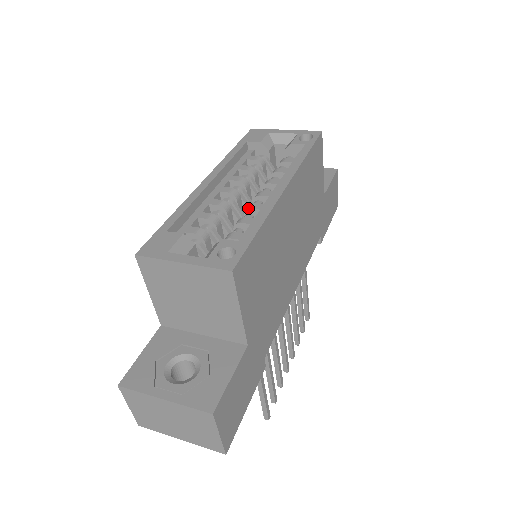
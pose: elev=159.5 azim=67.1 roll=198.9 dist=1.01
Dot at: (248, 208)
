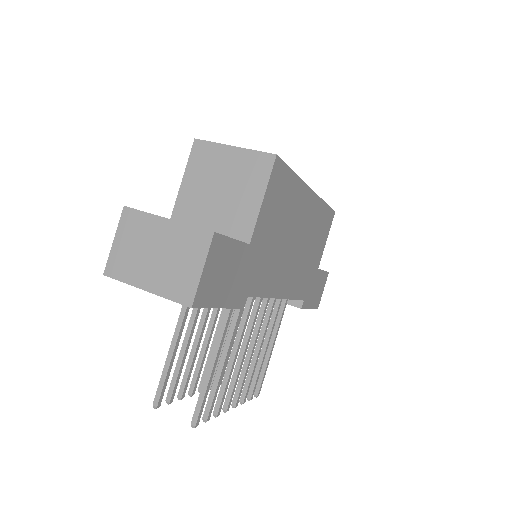
Dot at: occluded
